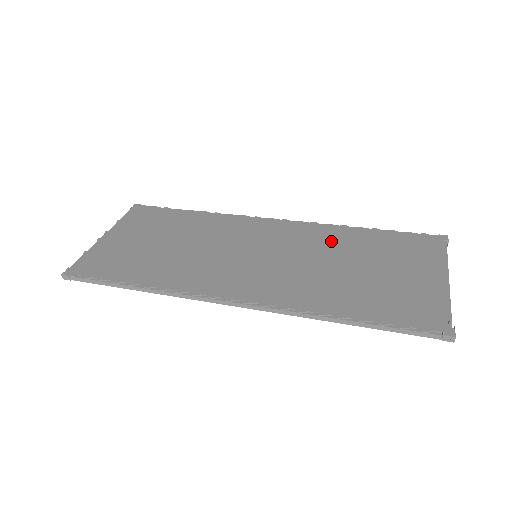
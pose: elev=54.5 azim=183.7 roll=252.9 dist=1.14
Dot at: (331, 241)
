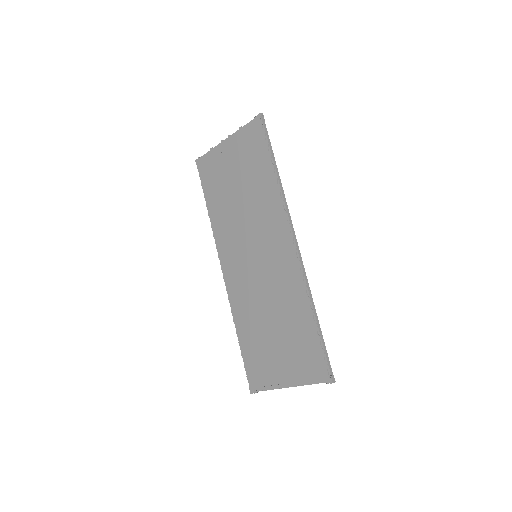
Dot at: (288, 298)
